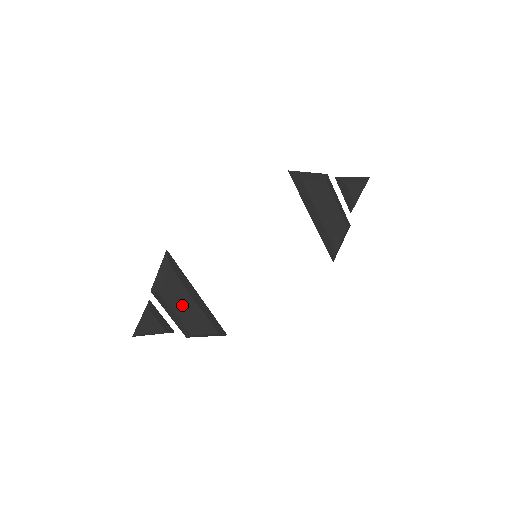
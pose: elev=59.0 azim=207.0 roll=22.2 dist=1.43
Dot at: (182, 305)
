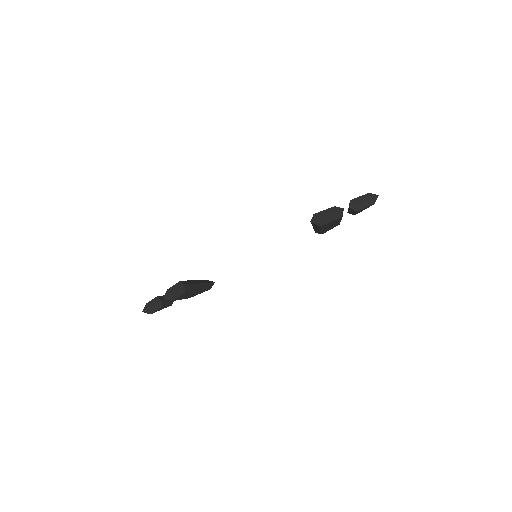
Dot at: occluded
